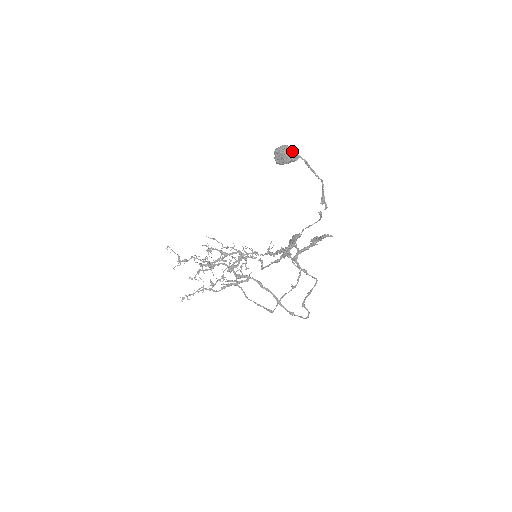
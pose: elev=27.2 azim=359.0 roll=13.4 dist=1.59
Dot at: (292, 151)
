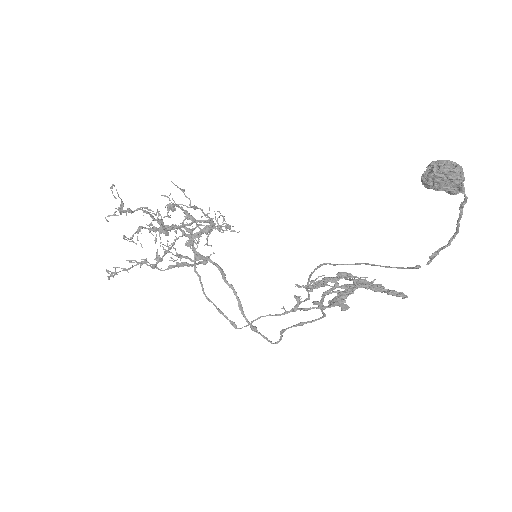
Dot at: (463, 179)
